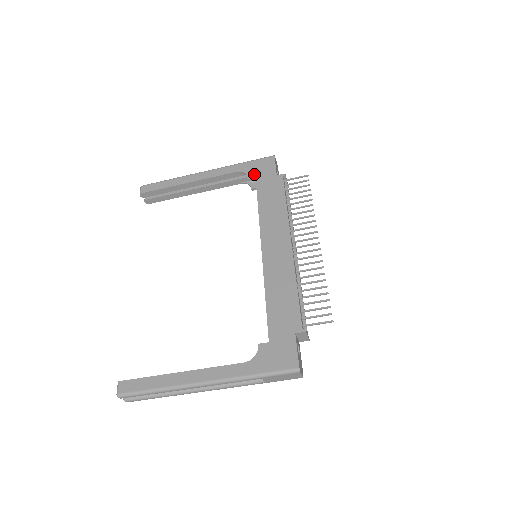
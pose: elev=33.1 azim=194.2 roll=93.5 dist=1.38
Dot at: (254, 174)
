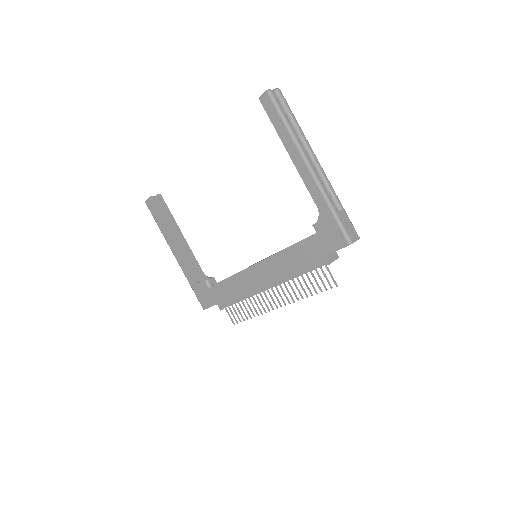
Dot at: (320, 231)
